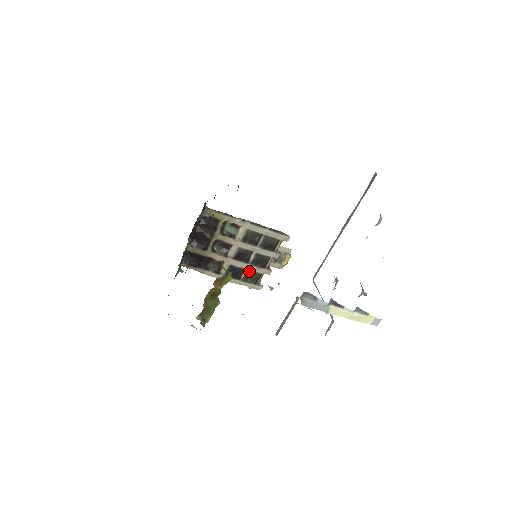
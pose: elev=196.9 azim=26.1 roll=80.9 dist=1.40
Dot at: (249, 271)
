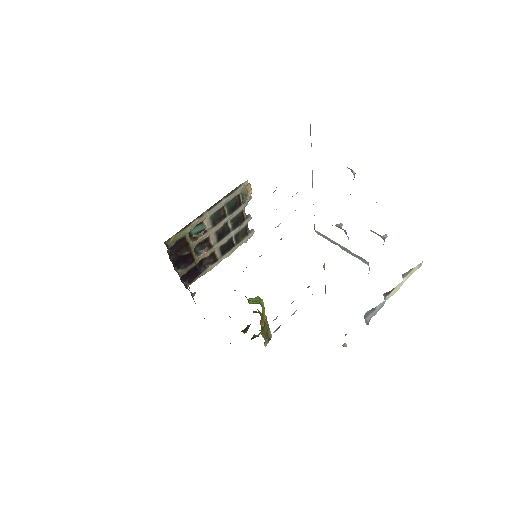
Dot at: (236, 234)
